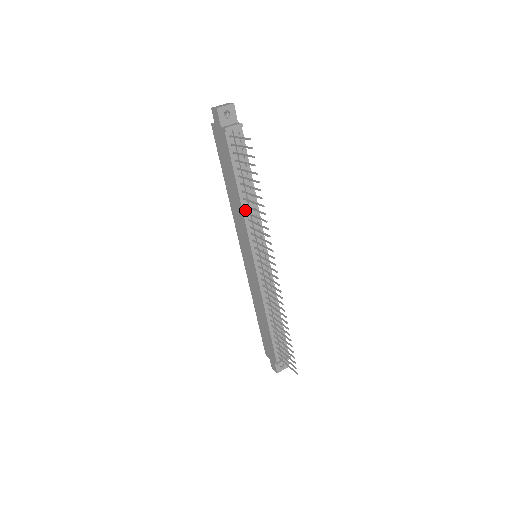
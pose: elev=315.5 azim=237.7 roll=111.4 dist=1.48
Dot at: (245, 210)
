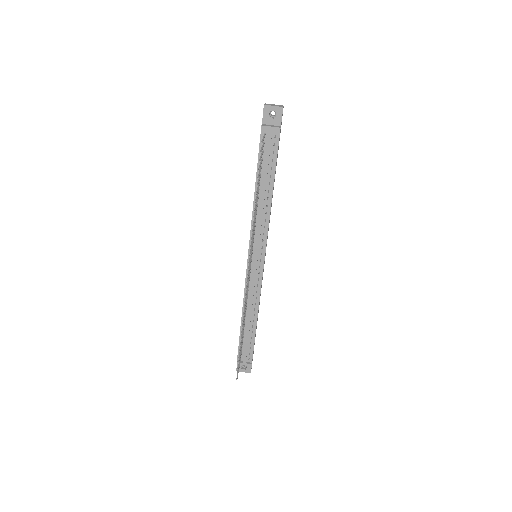
Dot at: occluded
